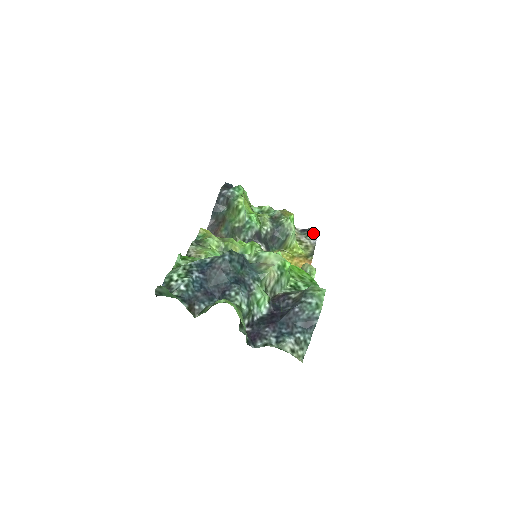
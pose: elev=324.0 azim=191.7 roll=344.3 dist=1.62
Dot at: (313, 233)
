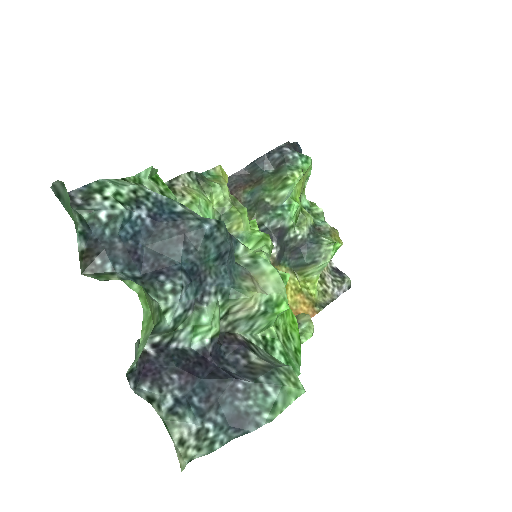
Dot at: (345, 283)
